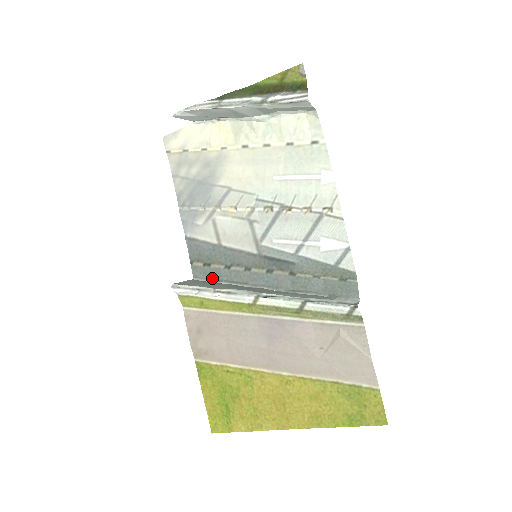
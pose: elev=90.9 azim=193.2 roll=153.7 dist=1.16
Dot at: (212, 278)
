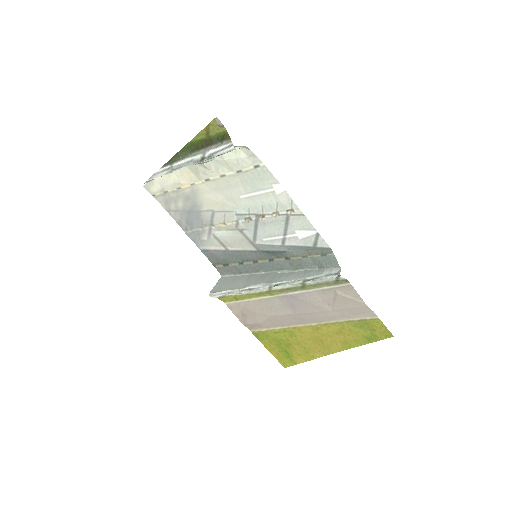
Dot at: (234, 273)
